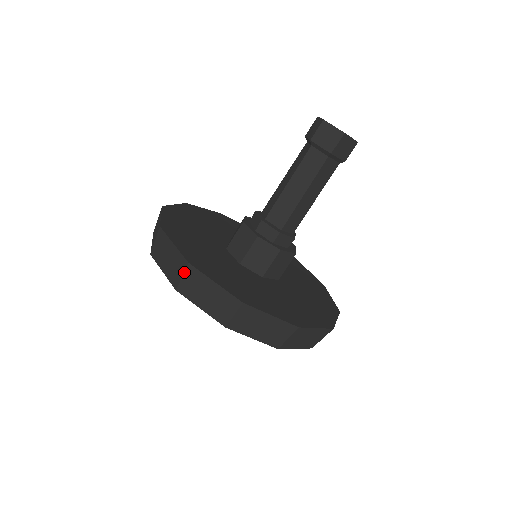
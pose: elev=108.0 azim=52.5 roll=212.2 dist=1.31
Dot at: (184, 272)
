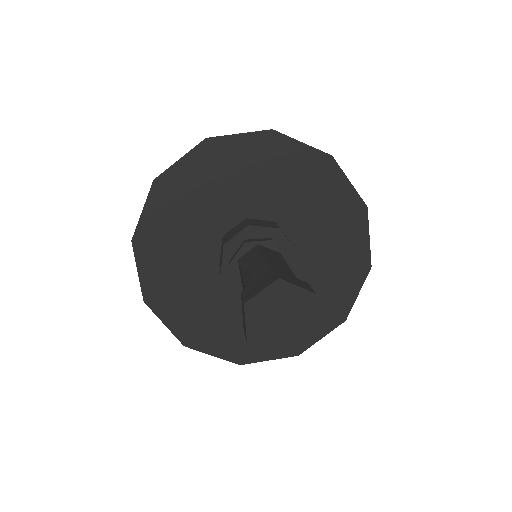
Dot at: occluded
